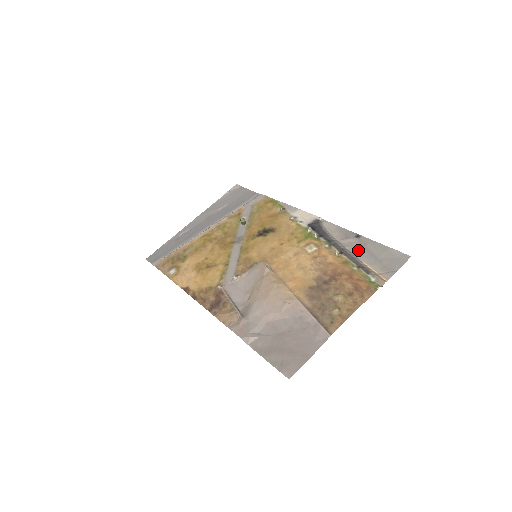
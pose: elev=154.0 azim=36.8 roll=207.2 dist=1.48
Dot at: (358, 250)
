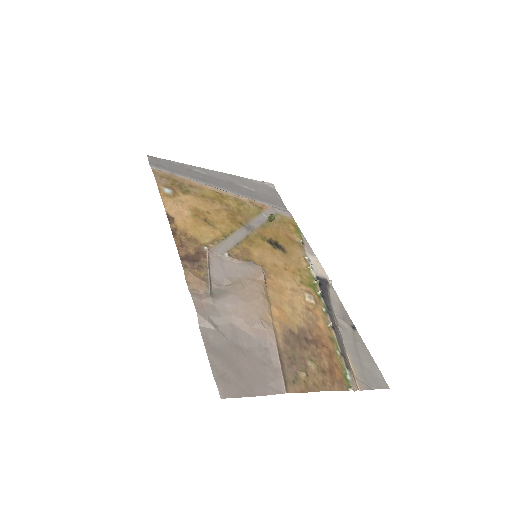
Dot at: (348, 339)
